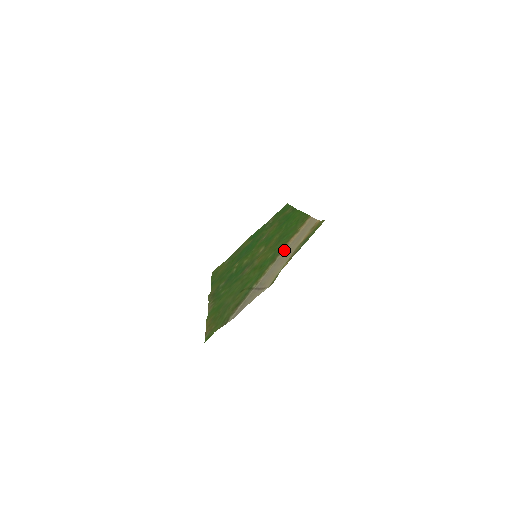
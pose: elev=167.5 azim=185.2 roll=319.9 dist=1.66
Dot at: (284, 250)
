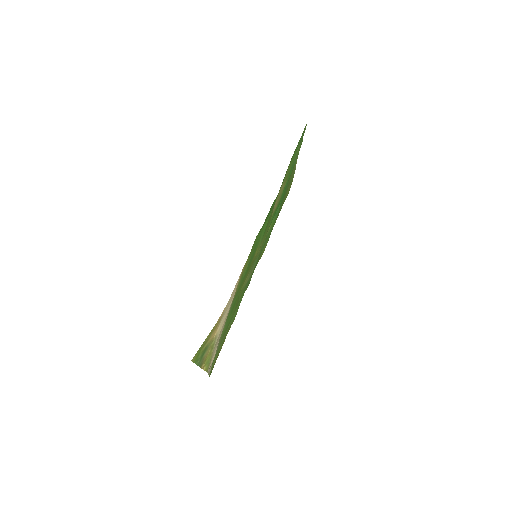
Dot at: occluded
